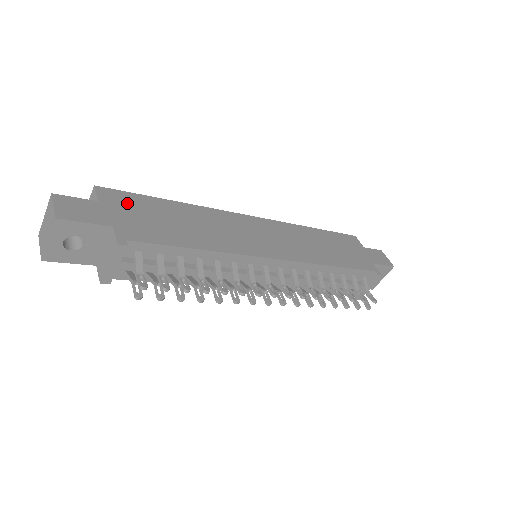
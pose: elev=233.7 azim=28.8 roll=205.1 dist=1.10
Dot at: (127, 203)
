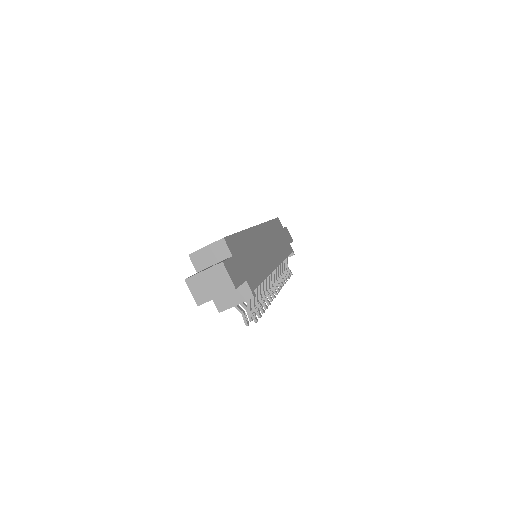
Dot at: (237, 249)
